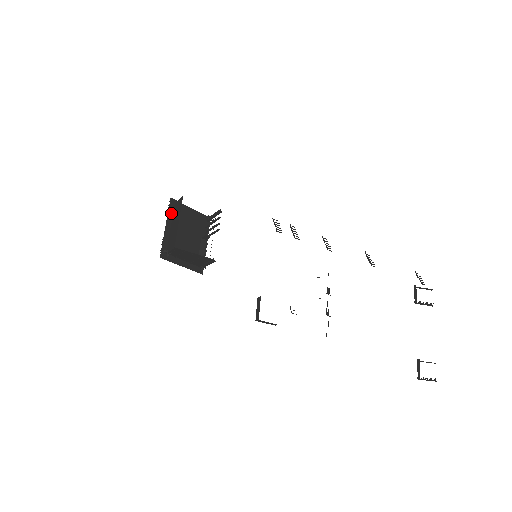
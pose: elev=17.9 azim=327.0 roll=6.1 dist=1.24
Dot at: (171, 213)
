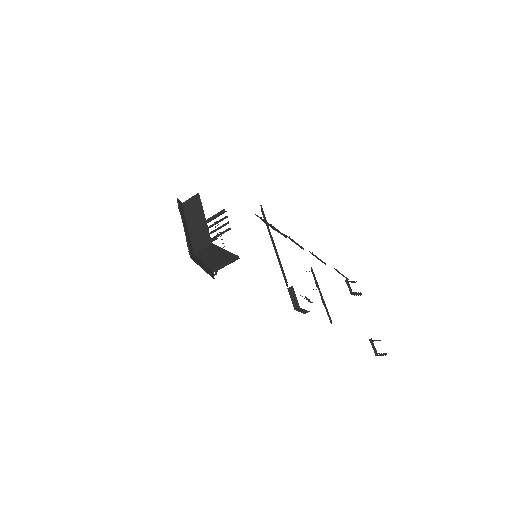
Dot at: (182, 213)
